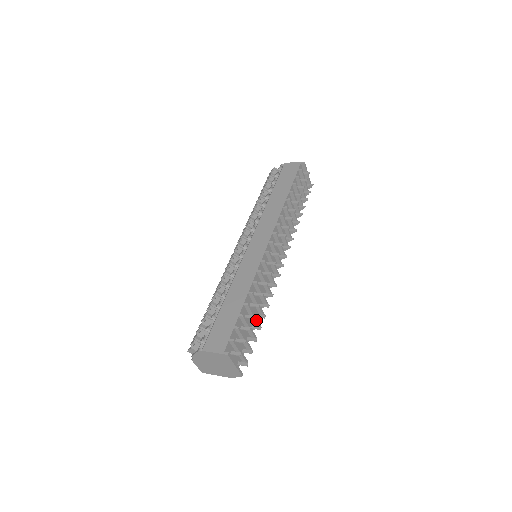
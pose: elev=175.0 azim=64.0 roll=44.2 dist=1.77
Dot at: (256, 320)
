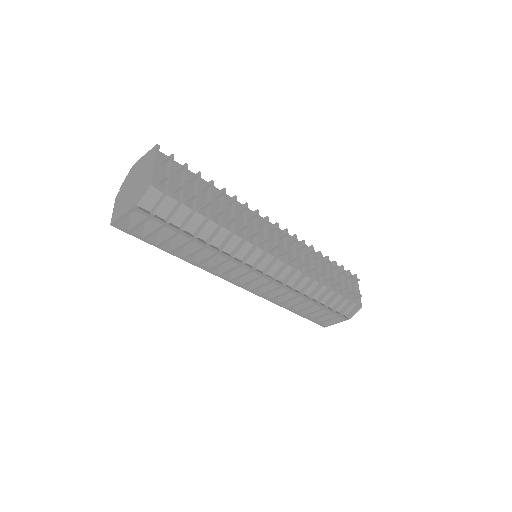
Dot at: (211, 206)
